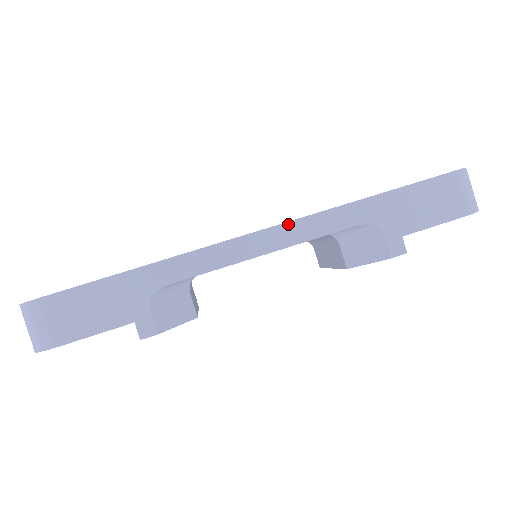
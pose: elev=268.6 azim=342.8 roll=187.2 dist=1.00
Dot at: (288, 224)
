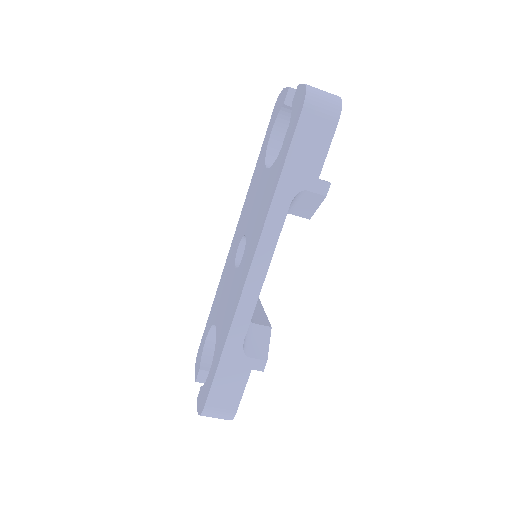
Dot at: (257, 251)
